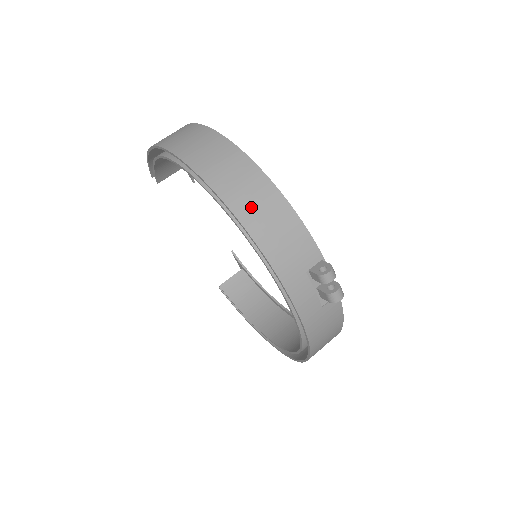
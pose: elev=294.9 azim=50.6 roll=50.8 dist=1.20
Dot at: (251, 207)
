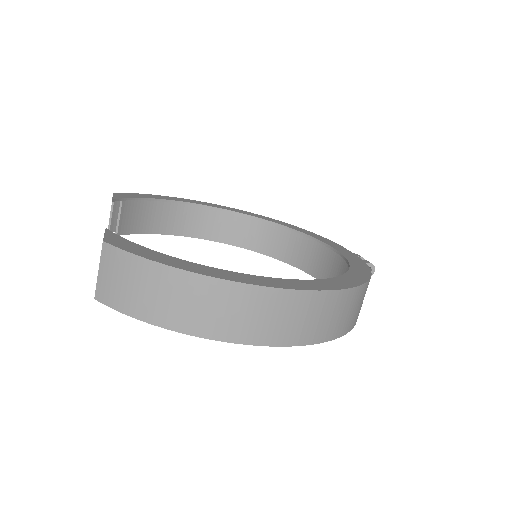
Dot at: (360, 309)
